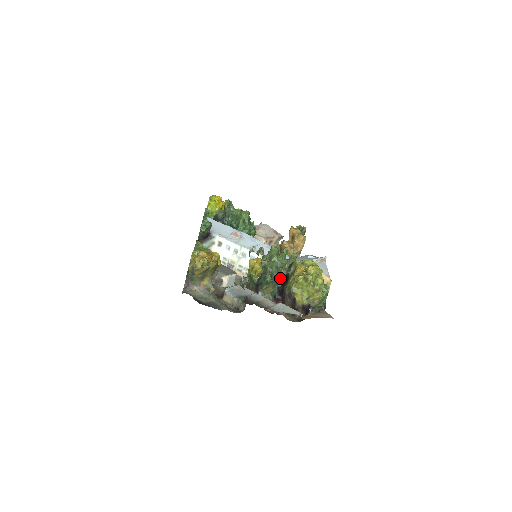
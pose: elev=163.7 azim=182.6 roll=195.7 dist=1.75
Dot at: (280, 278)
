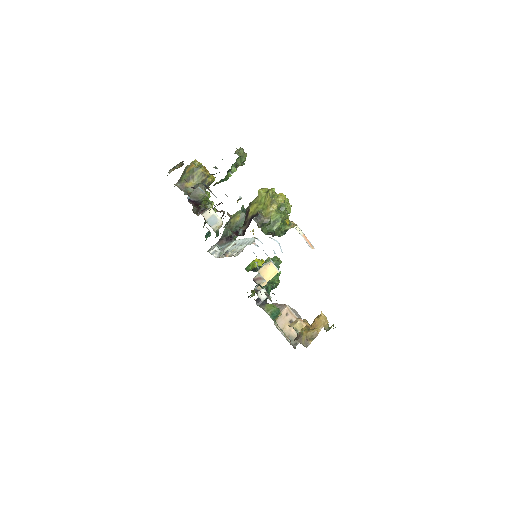
Dot at: occluded
